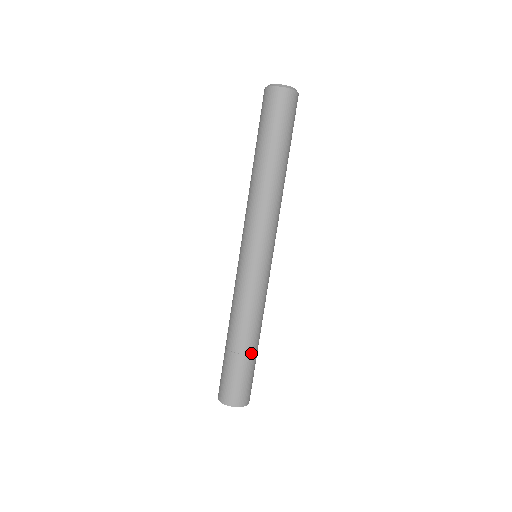
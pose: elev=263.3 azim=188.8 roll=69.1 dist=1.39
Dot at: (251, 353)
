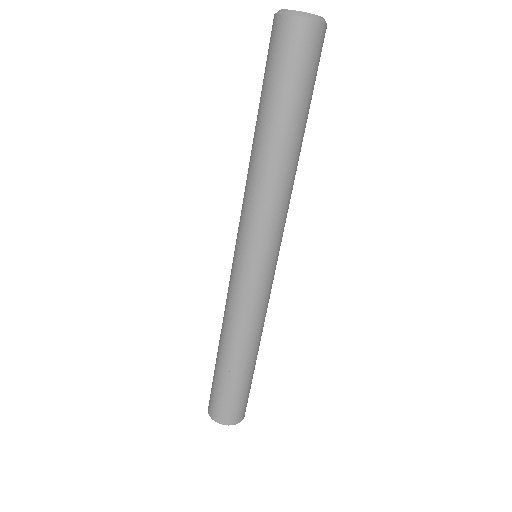
Dot at: (248, 371)
